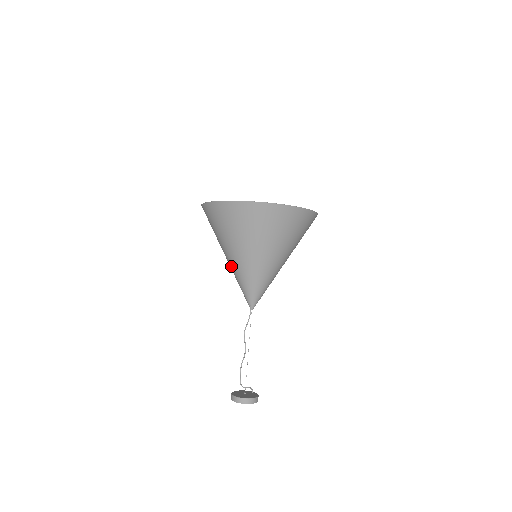
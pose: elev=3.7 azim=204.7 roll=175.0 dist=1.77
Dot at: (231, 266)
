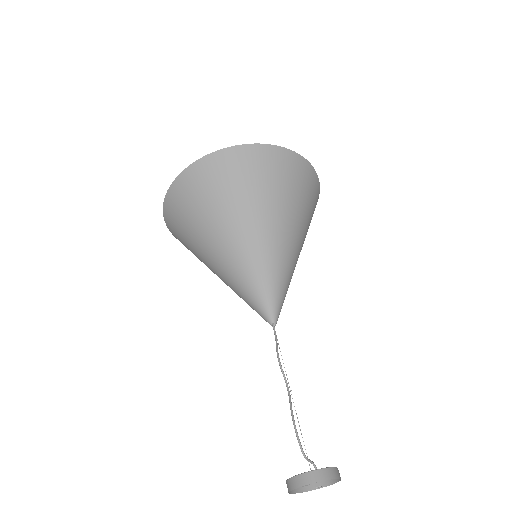
Dot at: (232, 260)
